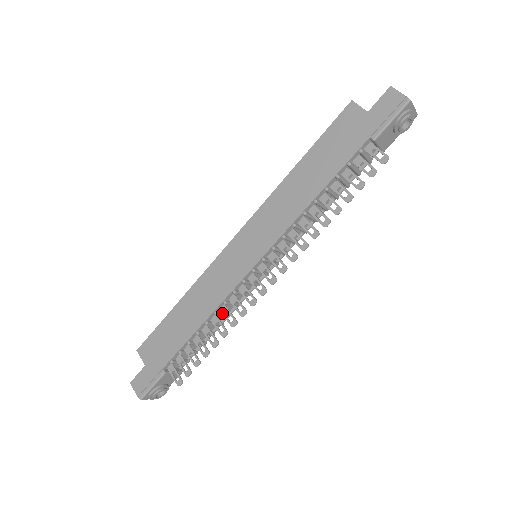
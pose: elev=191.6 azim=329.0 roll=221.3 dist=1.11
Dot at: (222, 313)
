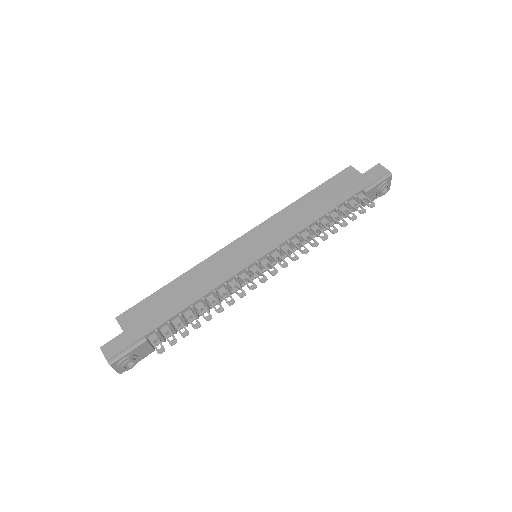
Dot at: (220, 293)
